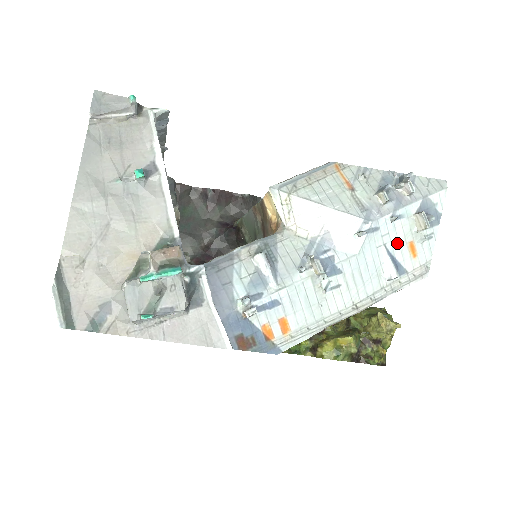
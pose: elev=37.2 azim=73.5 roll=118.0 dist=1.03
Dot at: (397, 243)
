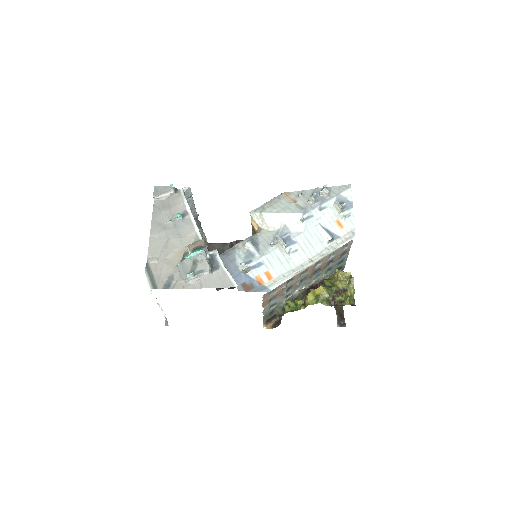
Dot at: (328, 222)
